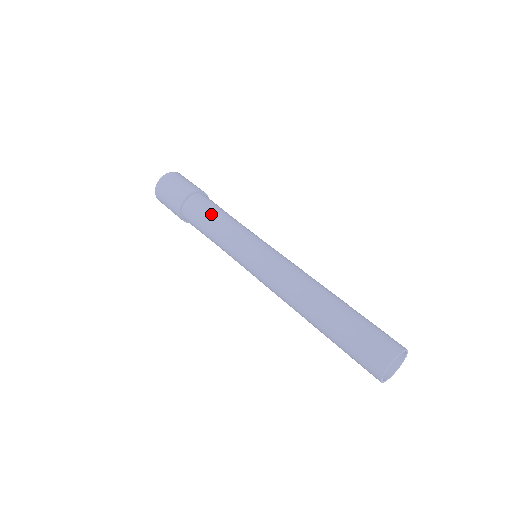
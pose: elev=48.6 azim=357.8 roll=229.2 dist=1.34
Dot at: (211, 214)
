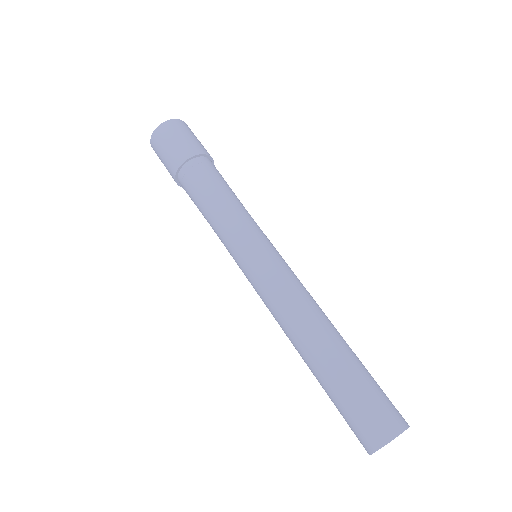
Dot at: (199, 207)
